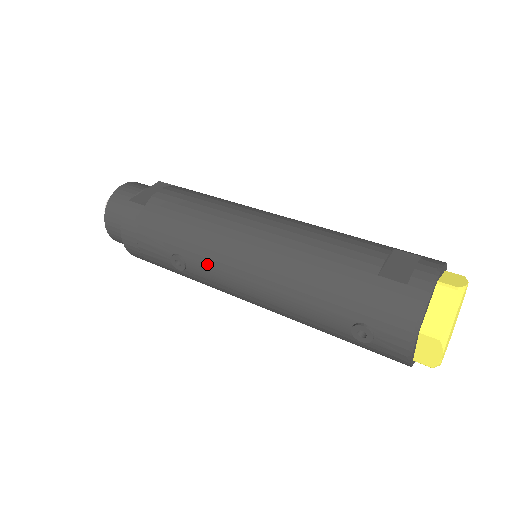
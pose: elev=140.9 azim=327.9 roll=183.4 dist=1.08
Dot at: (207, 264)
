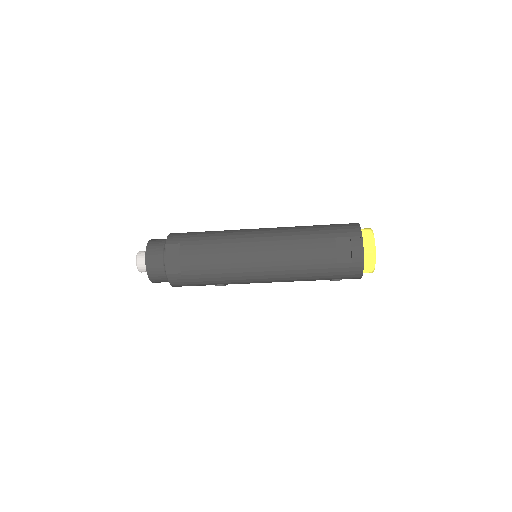
Dot at: (241, 283)
